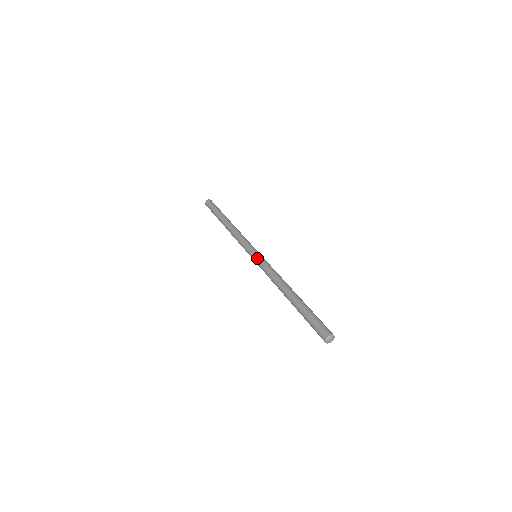
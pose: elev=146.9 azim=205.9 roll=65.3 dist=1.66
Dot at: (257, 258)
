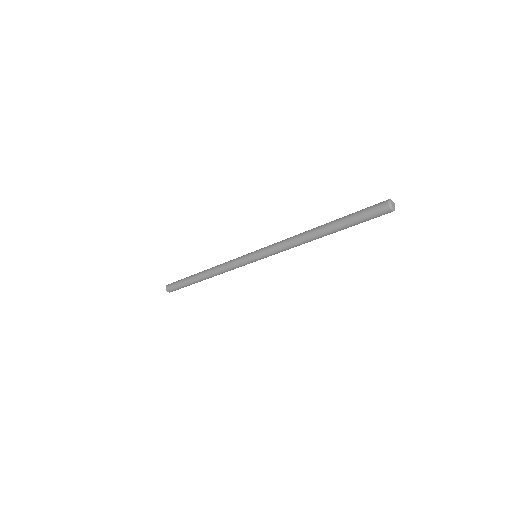
Dot at: occluded
